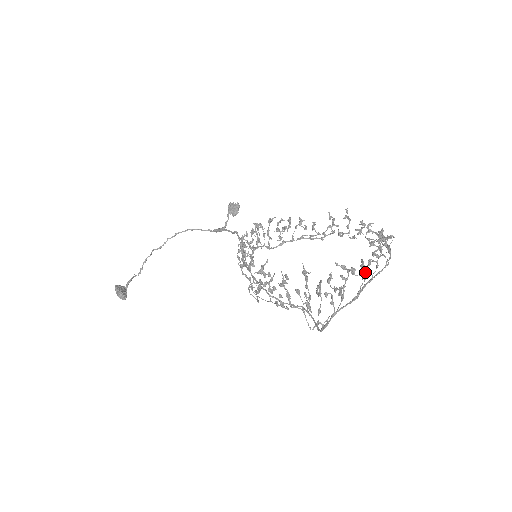
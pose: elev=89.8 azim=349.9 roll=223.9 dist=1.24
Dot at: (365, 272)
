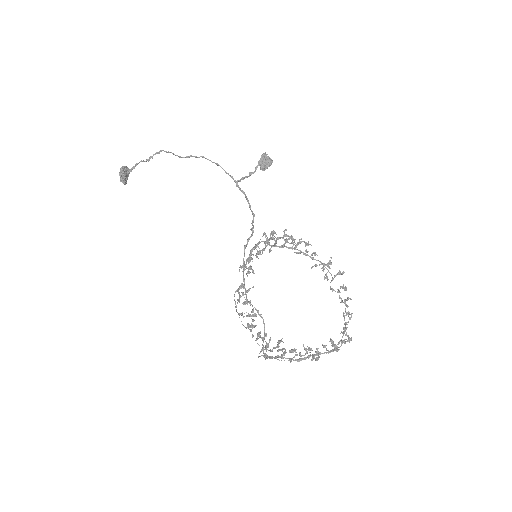
Dot at: (317, 353)
